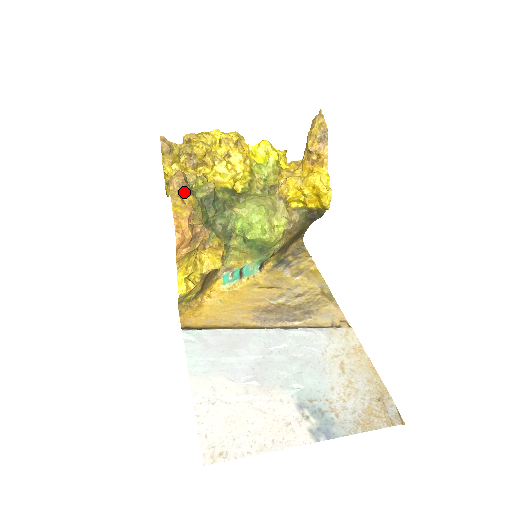
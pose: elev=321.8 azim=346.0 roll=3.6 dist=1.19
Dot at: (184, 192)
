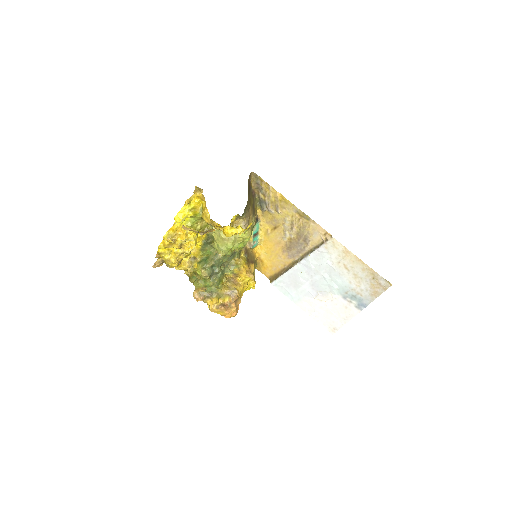
Dot at: (207, 298)
